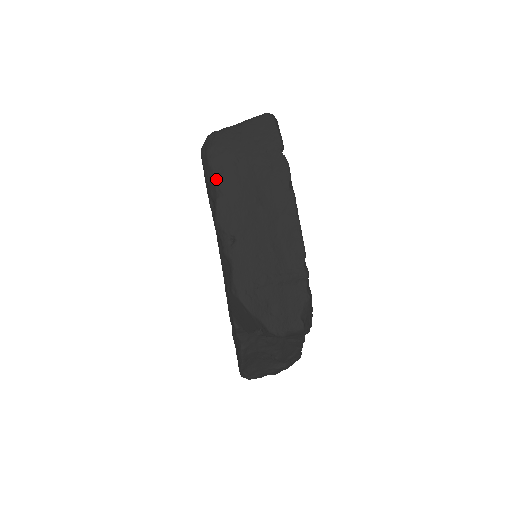
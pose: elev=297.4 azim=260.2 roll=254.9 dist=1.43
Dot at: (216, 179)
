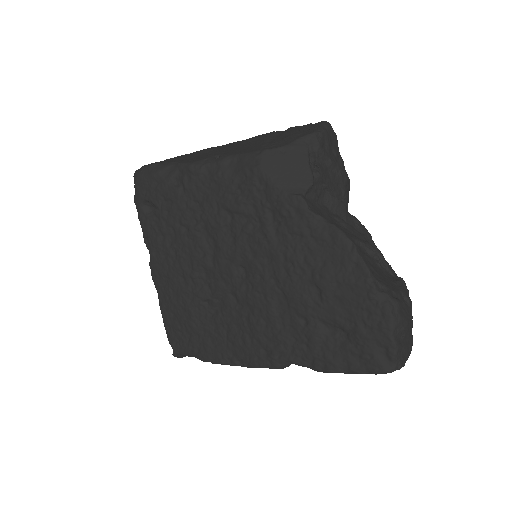
Dot at: (165, 163)
